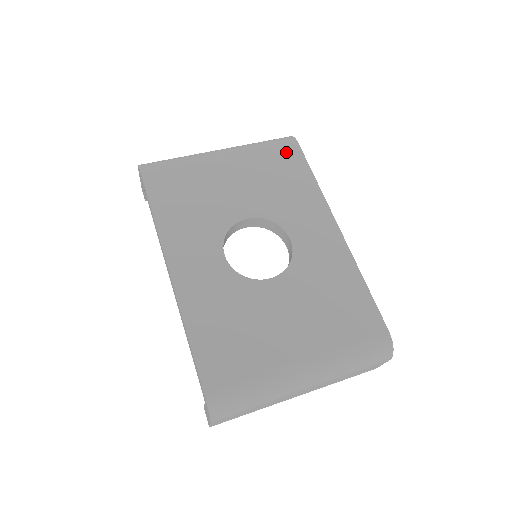
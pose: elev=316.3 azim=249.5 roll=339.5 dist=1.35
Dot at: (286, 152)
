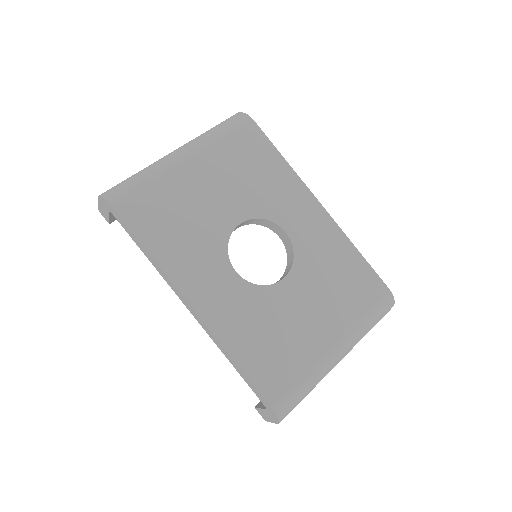
Dot at: (247, 135)
